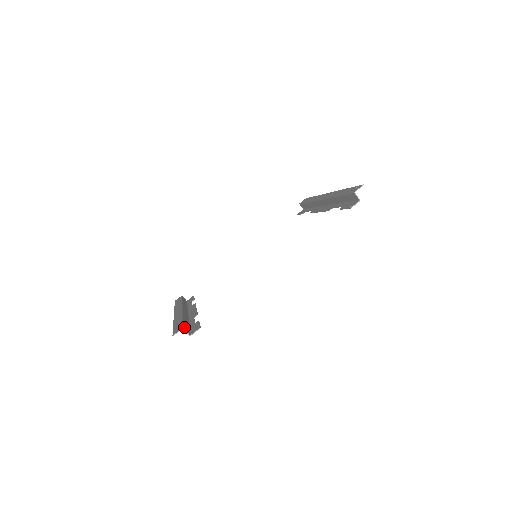
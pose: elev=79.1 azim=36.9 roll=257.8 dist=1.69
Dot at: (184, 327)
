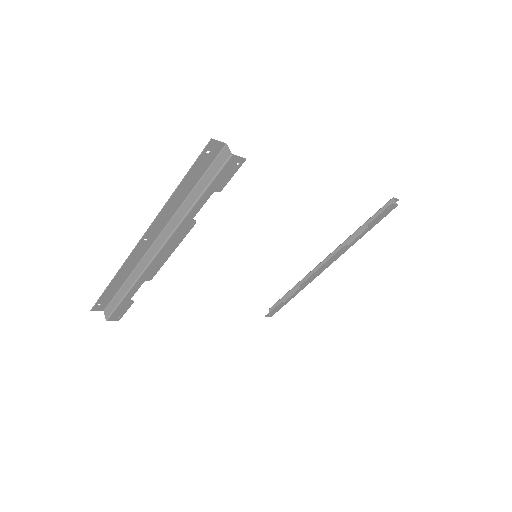
Dot at: (223, 150)
